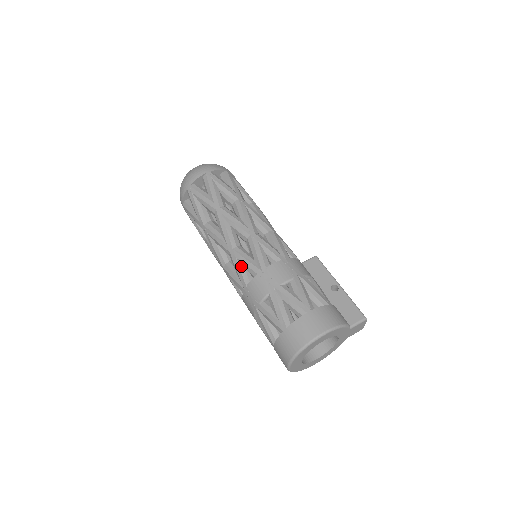
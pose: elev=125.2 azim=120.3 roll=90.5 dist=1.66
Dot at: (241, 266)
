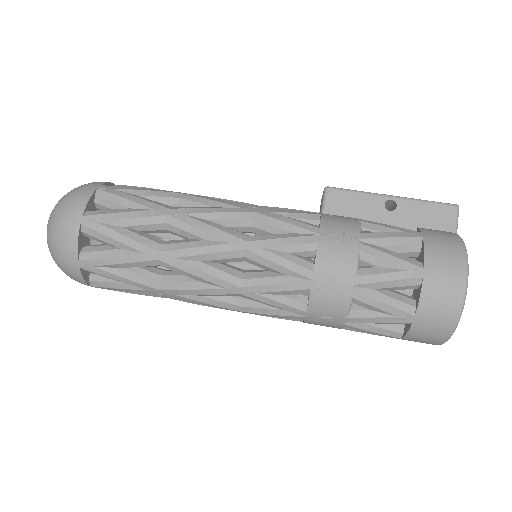
Dot at: (275, 297)
